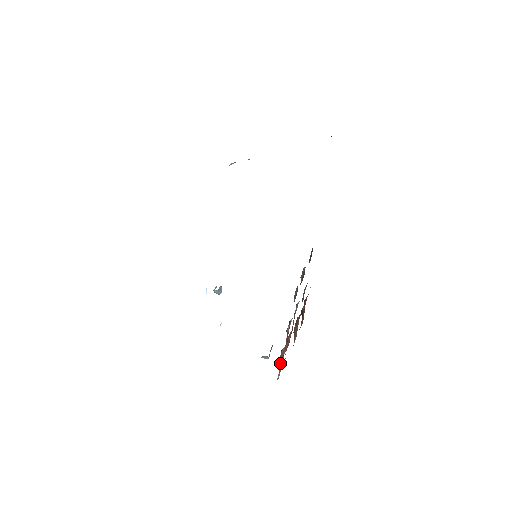
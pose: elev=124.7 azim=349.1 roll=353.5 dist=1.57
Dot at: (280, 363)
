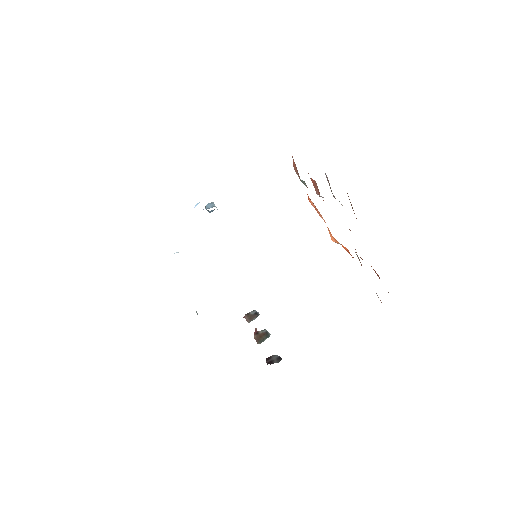
Dot at: occluded
